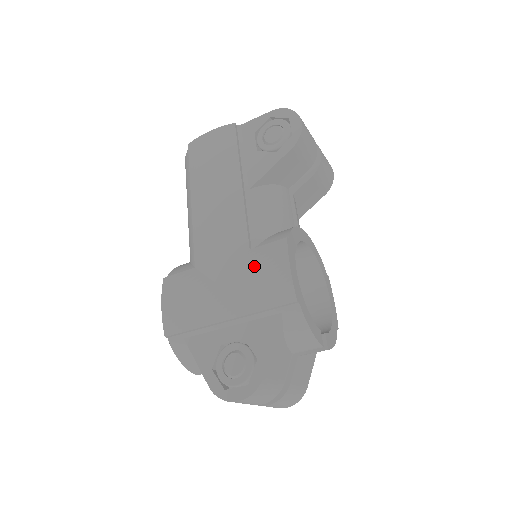
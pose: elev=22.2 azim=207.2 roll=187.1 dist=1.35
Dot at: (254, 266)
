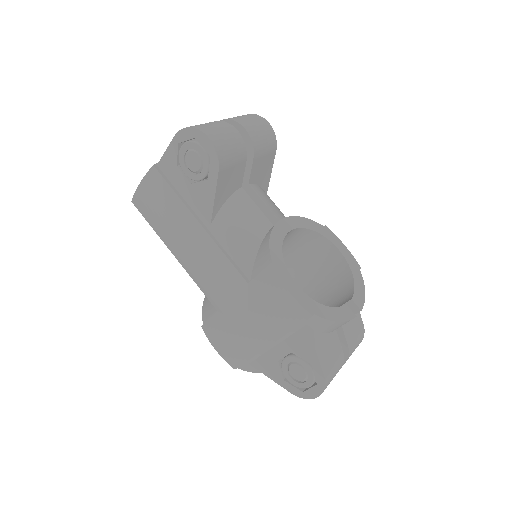
Dot at: (261, 299)
